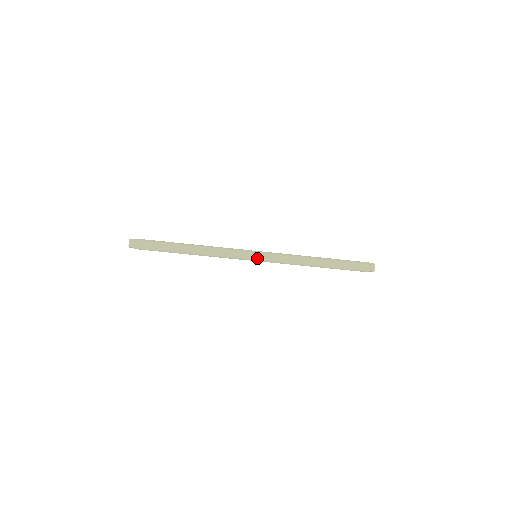
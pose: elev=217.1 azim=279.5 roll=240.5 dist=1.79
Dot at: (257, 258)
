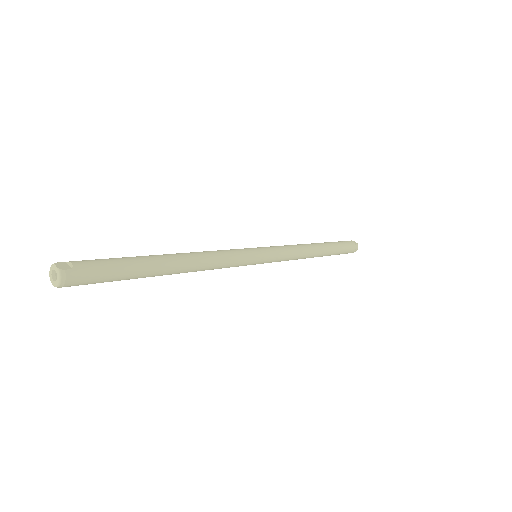
Dot at: (260, 263)
